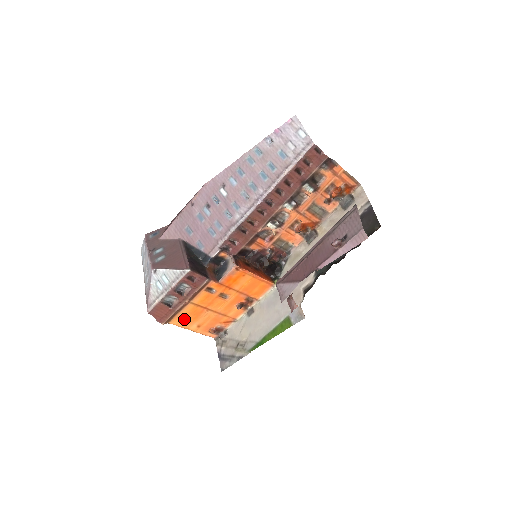
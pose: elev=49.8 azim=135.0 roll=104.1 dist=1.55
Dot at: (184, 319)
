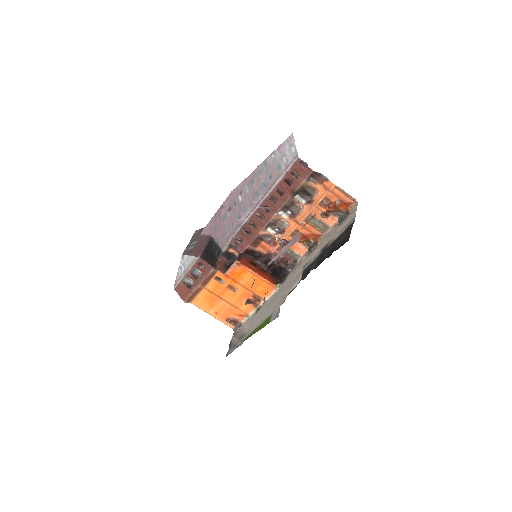
Dot at: (203, 302)
